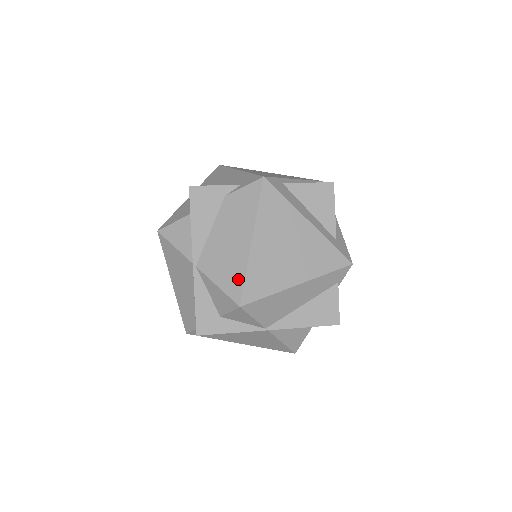
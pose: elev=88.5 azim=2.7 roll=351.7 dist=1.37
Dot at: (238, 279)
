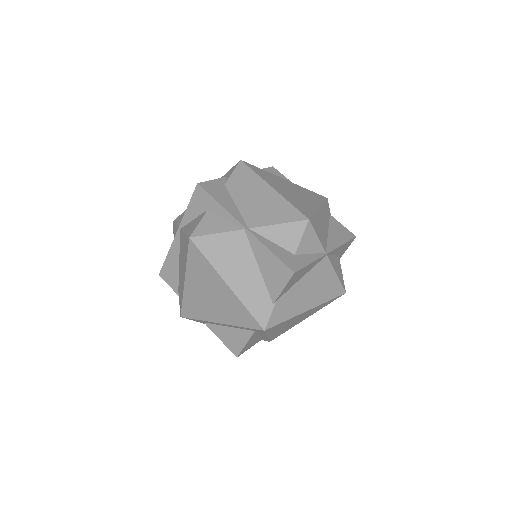
Dot at: (289, 209)
